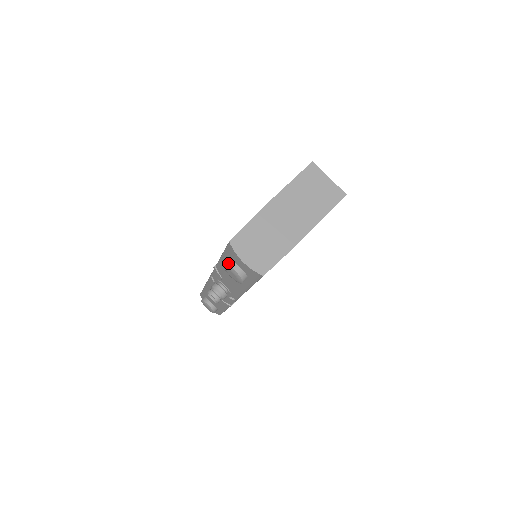
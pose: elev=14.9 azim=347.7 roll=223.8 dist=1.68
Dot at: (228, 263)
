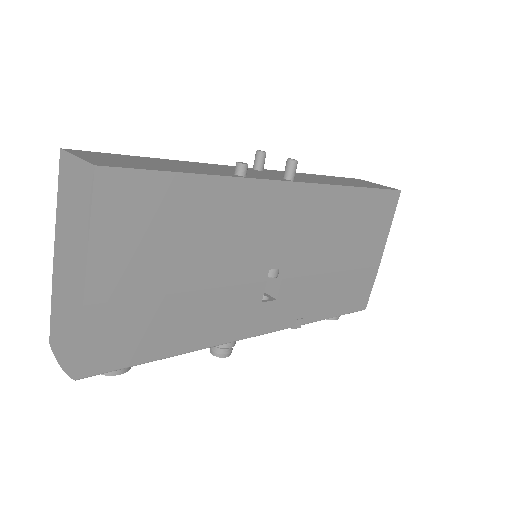
Dot at: occluded
